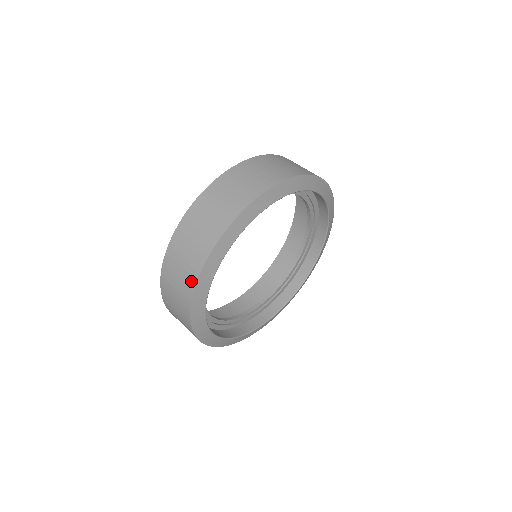
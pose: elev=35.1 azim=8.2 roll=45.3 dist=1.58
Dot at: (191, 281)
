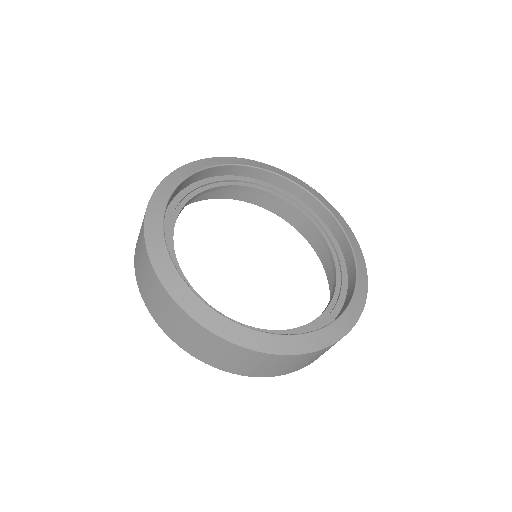
Dot at: (154, 279)
